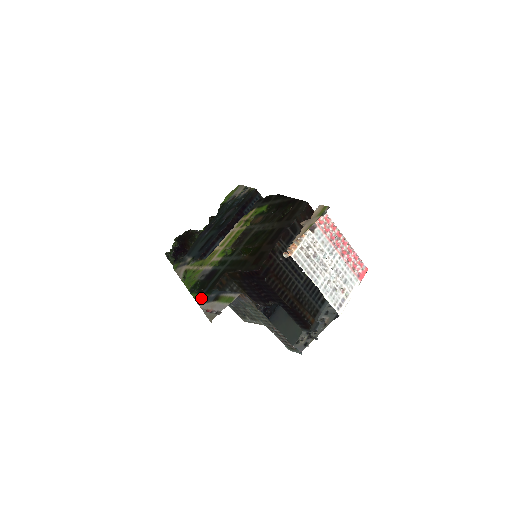
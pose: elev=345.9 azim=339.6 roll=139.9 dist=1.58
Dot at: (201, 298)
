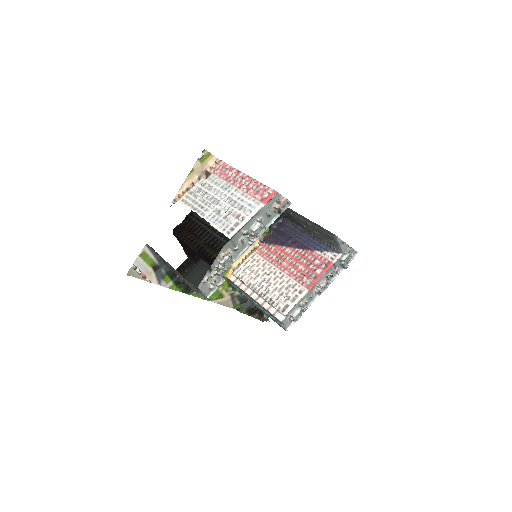
Dot at: (166, 282)
